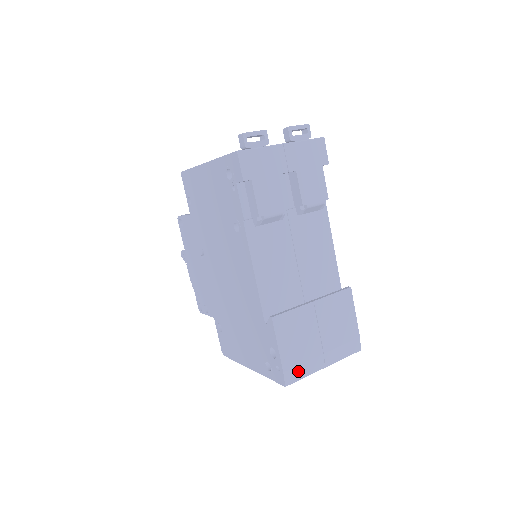
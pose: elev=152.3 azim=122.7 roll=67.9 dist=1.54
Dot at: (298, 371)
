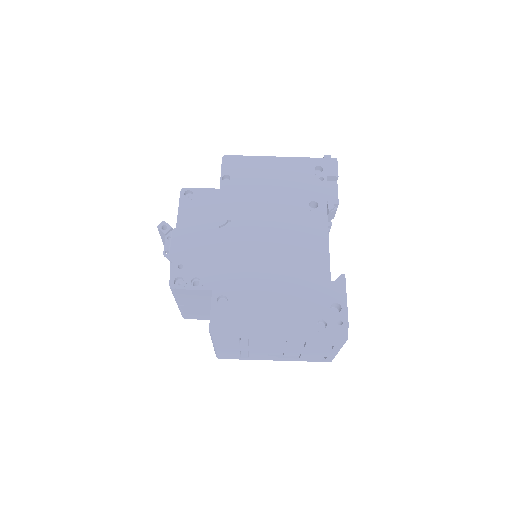
Dot at: occluded
